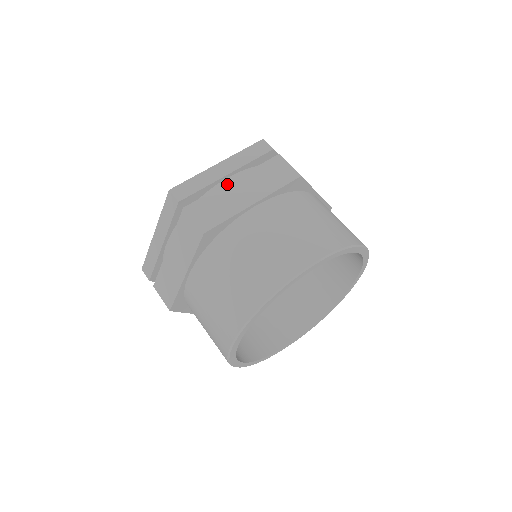
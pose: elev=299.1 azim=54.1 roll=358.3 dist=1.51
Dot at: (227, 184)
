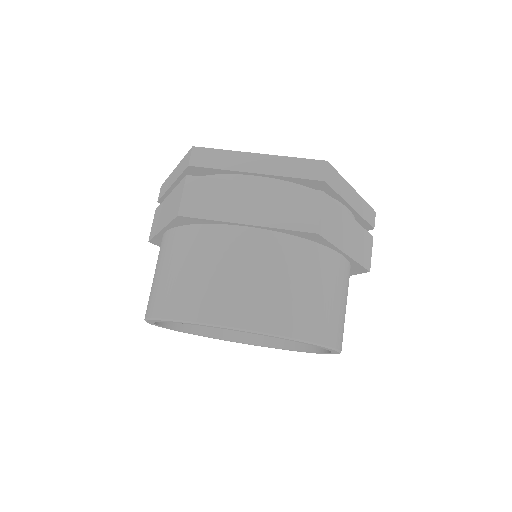
Dot at: (244, 183)
